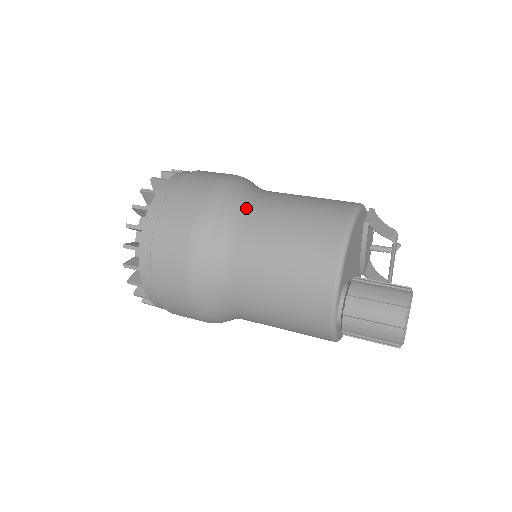
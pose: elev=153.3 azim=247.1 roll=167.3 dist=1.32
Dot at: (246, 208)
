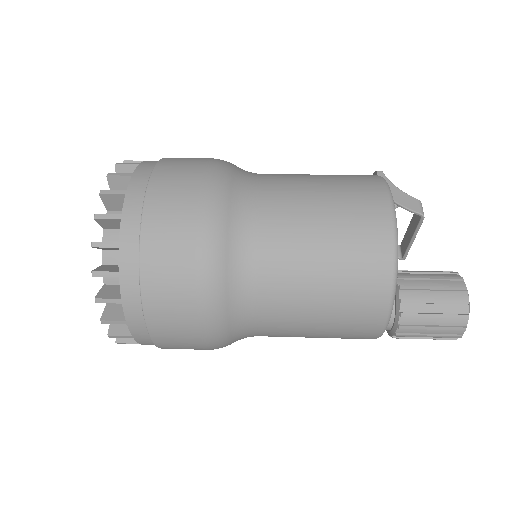
Dot at: (255, 218)
